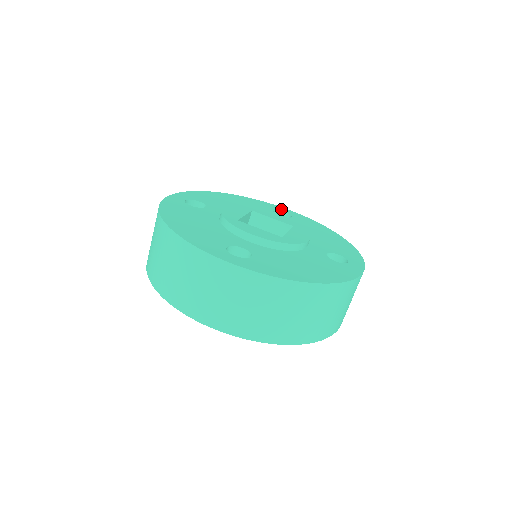
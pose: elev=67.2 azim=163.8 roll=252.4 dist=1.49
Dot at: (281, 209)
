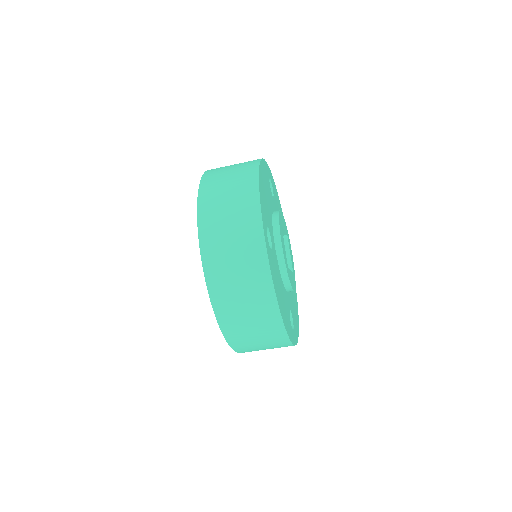
Dot at: occluded
